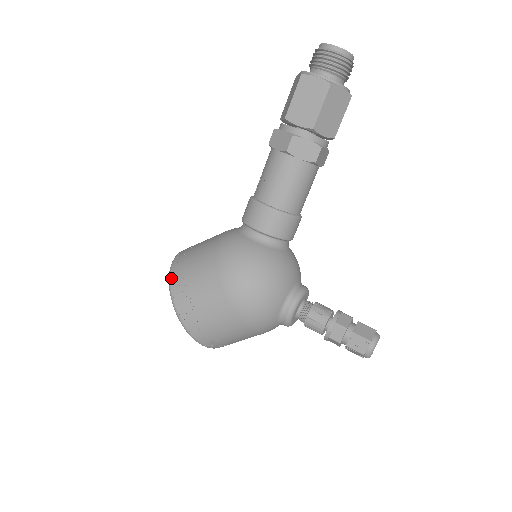
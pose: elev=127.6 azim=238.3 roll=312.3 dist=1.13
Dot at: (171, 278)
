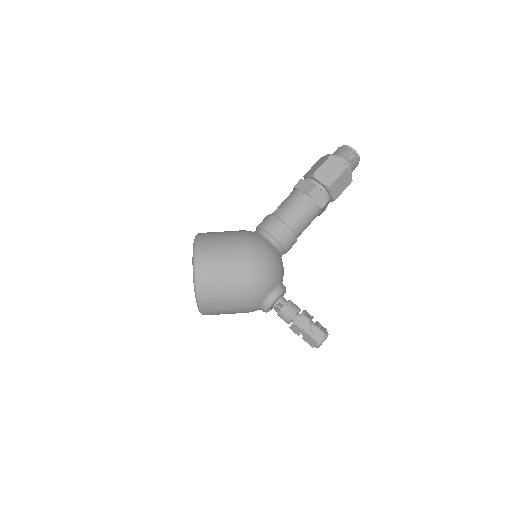
Dot at: (197, 243)
